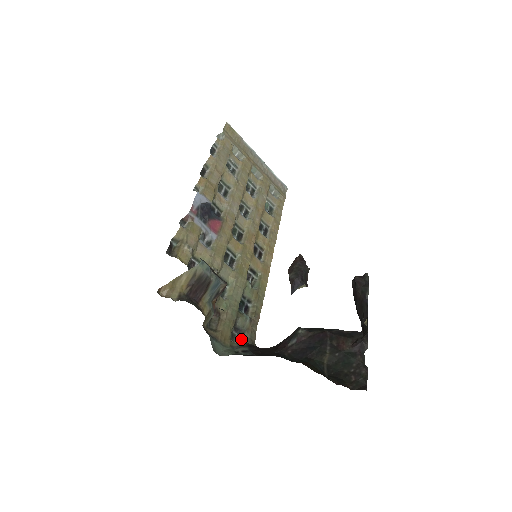
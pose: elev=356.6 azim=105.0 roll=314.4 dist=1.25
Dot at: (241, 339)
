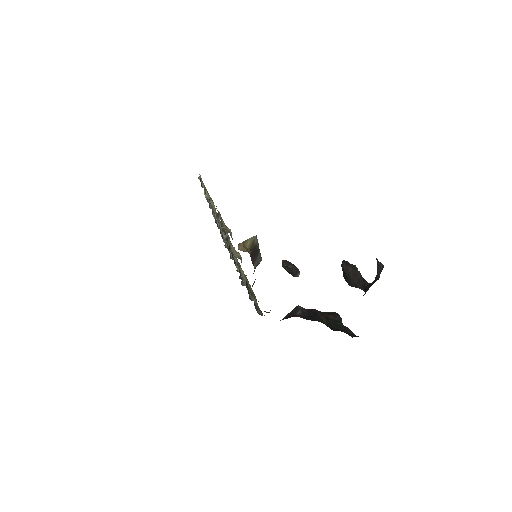
Dot at: (258, 313)
